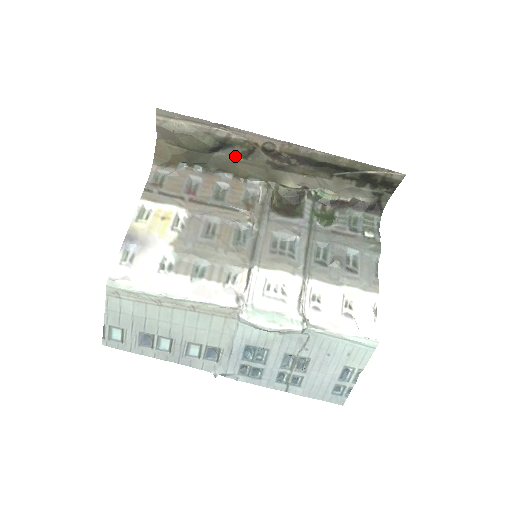
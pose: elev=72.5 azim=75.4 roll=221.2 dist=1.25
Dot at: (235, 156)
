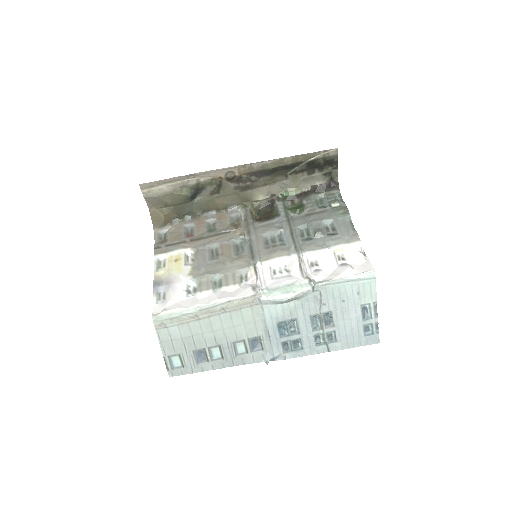
Dot at: (210, 195)
